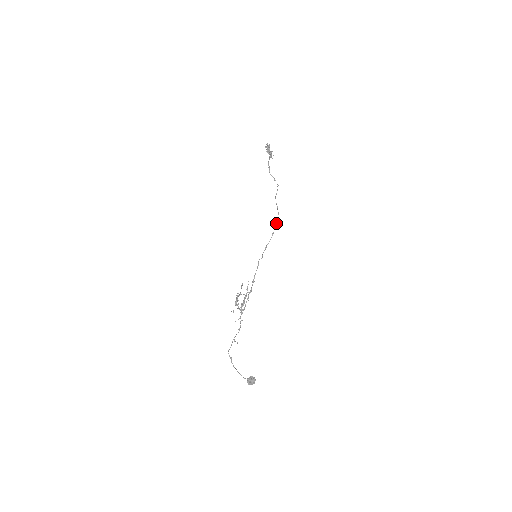
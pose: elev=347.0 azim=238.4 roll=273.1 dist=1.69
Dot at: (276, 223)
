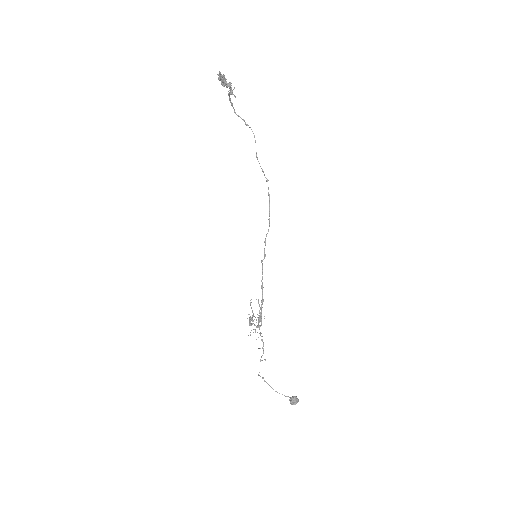
Dot at: (269, 201)
